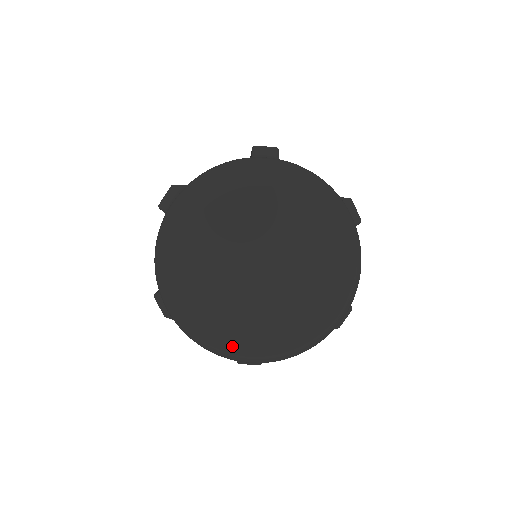
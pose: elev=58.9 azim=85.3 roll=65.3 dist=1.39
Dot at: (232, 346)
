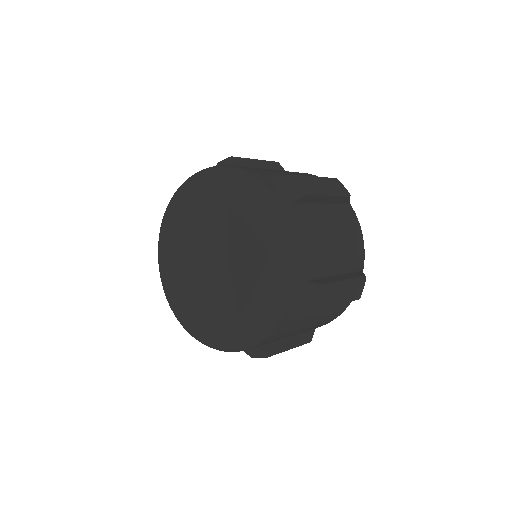
Dot at: (204, 336)
